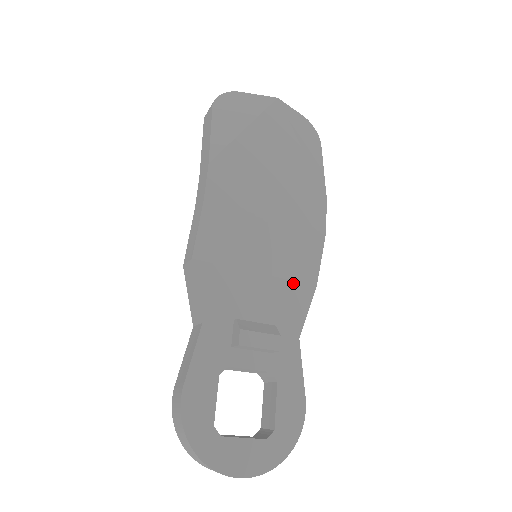
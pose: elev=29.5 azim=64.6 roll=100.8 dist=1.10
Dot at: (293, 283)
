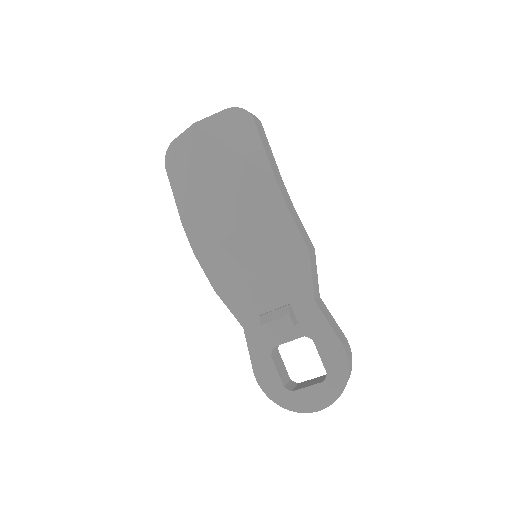
Dot at: (289, 261)
